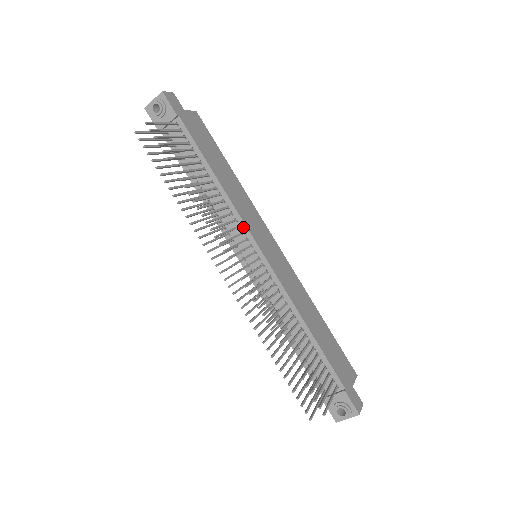
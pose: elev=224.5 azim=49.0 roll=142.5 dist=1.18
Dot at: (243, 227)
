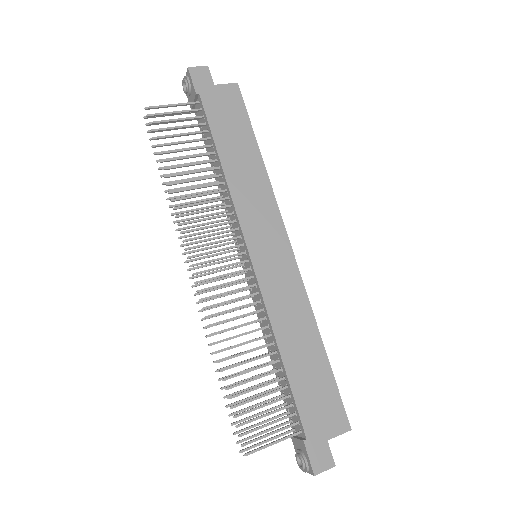
Dot at: (238, 223)
